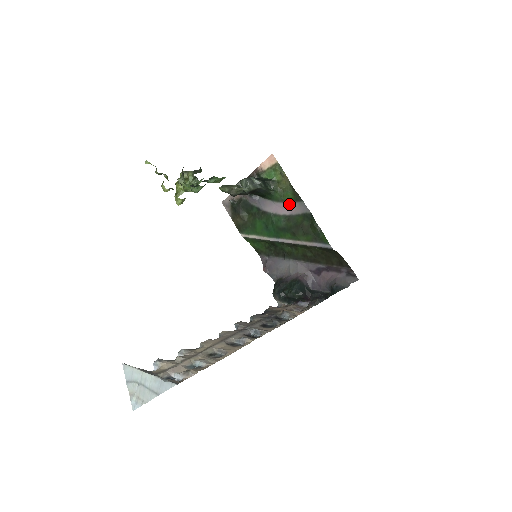
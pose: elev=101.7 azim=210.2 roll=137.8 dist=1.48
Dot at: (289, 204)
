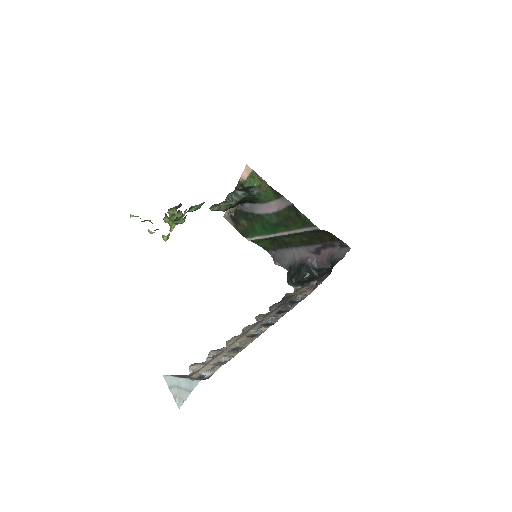
Dot at: (274, 202)
